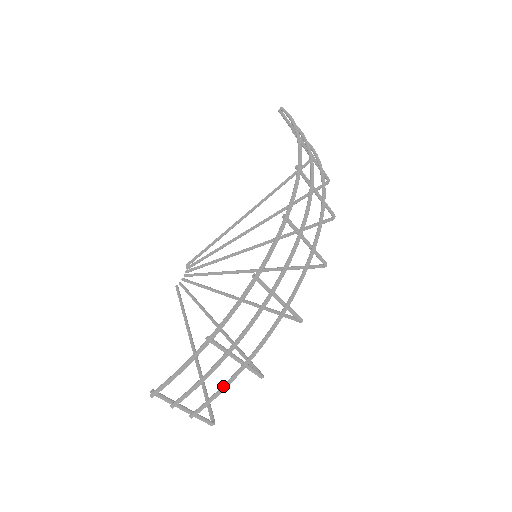
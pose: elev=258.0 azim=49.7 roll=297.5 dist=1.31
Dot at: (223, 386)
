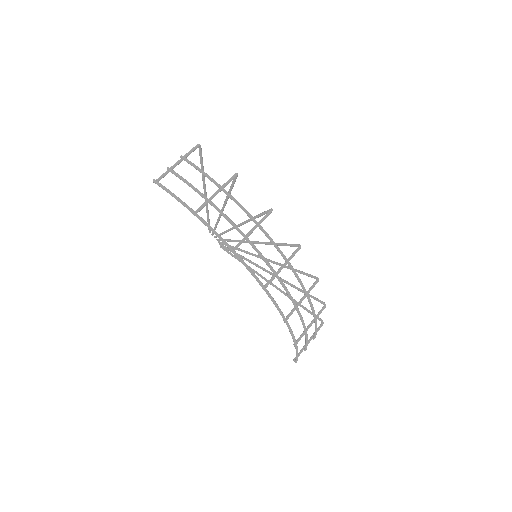
Dot at: (315, 330)
